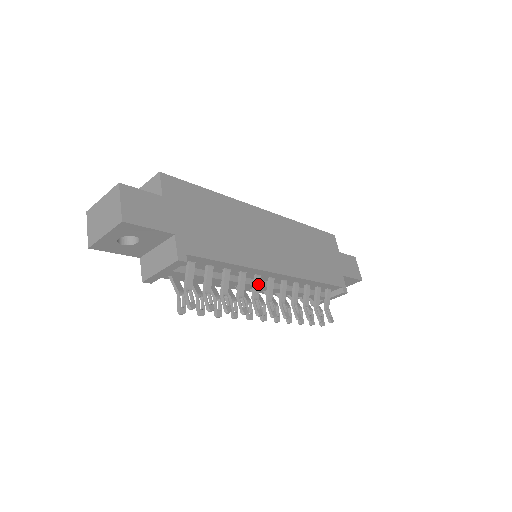
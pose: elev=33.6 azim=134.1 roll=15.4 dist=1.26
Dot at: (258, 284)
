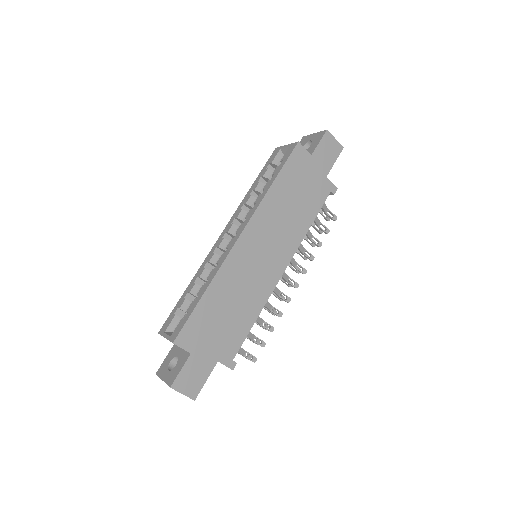
Dot at: (275, 288)
